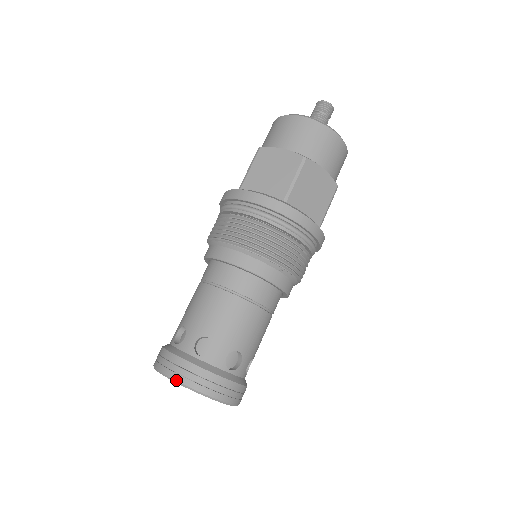
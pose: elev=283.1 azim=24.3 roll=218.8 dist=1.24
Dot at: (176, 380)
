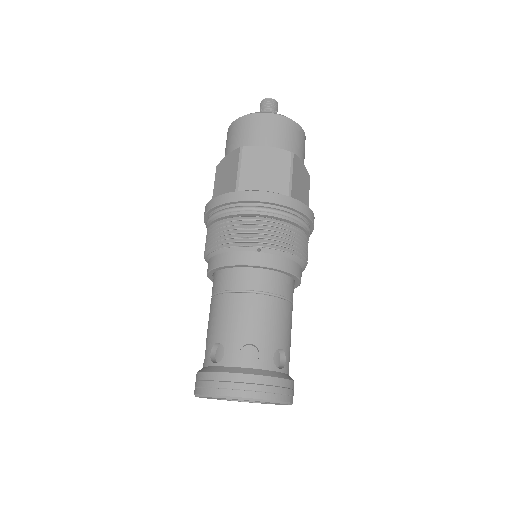
Dot at: (201, 394)
